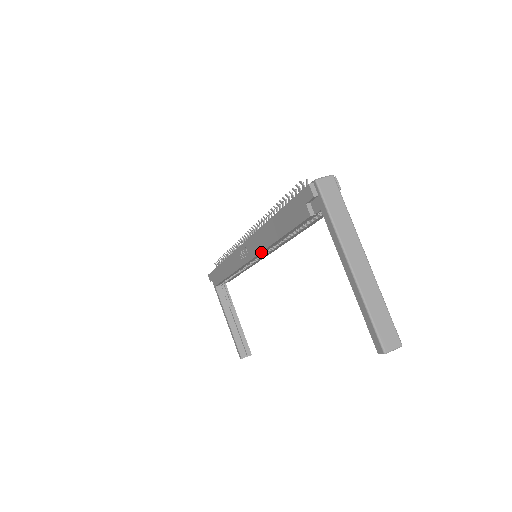
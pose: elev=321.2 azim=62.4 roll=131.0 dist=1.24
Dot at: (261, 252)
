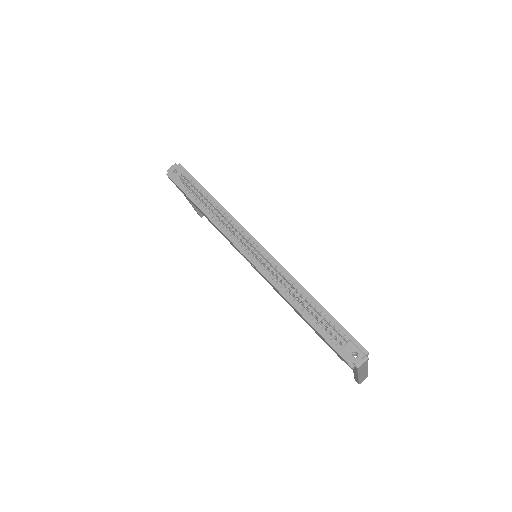
Dot at: occluded
